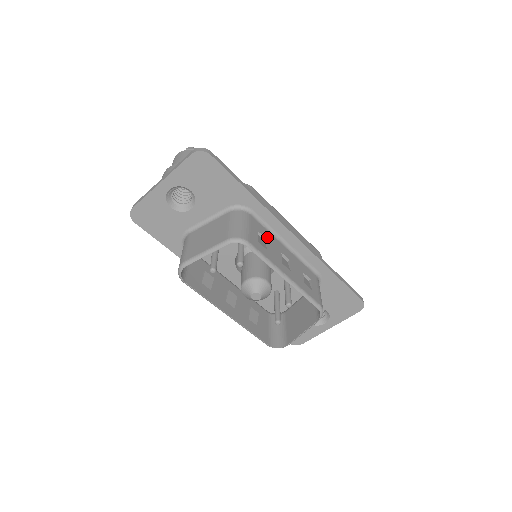
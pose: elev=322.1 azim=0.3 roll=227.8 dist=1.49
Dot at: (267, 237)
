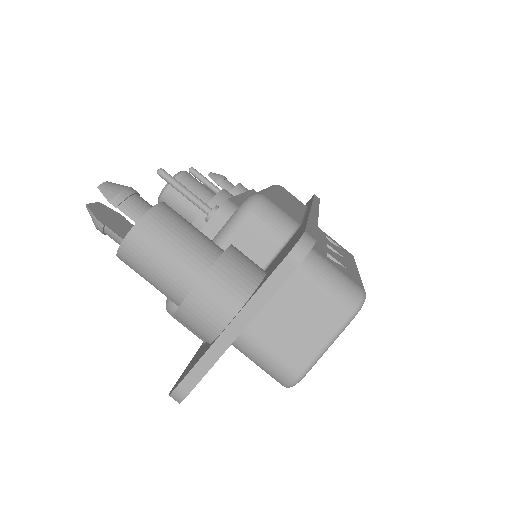
Dot at: (322, 249)
